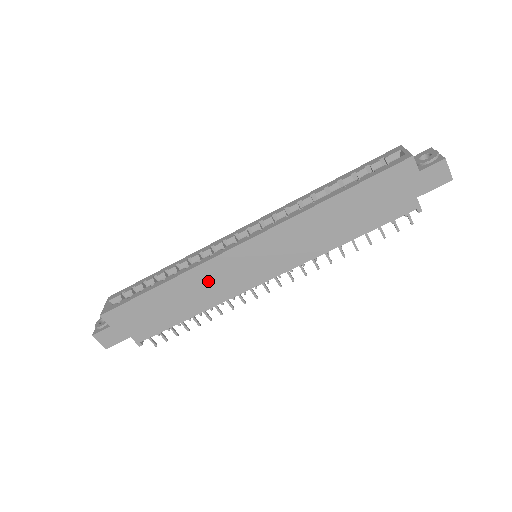
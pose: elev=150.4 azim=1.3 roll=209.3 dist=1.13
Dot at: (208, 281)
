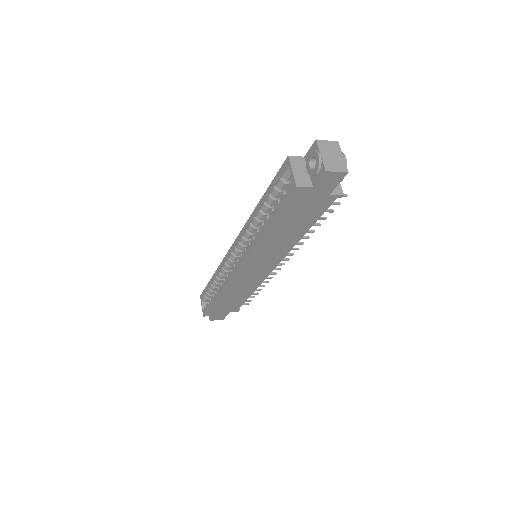
Dot at: (240, 285)
